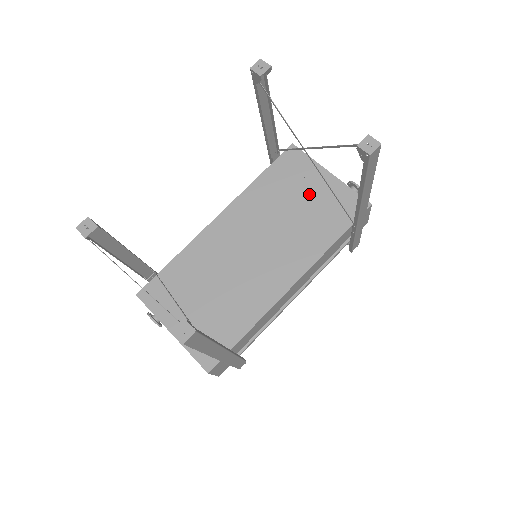
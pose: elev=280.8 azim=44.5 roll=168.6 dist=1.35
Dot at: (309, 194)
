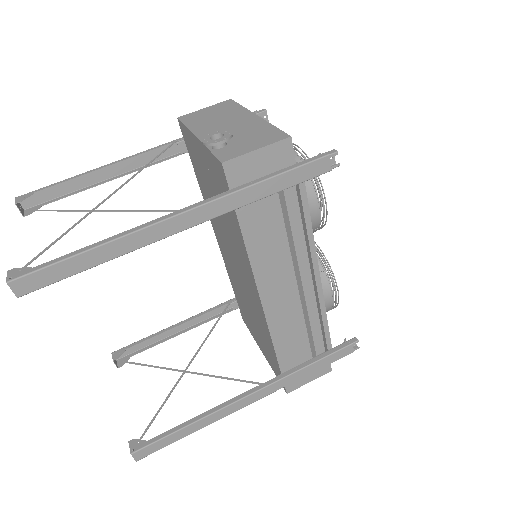
Dot at: (209, 179)
